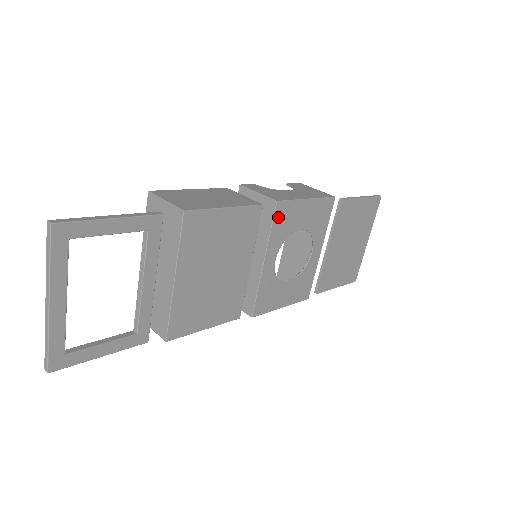
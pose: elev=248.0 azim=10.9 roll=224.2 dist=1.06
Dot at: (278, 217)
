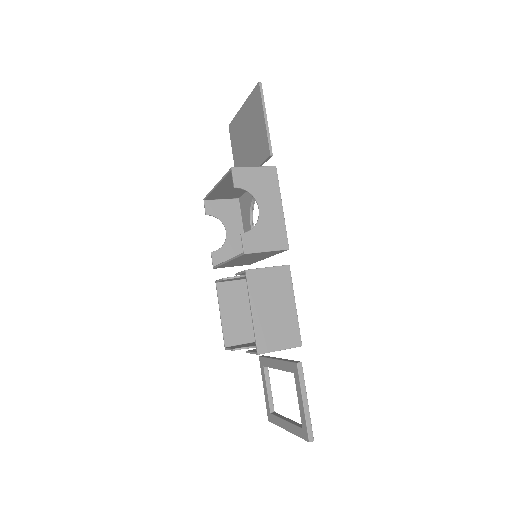
Dot at: occluded
